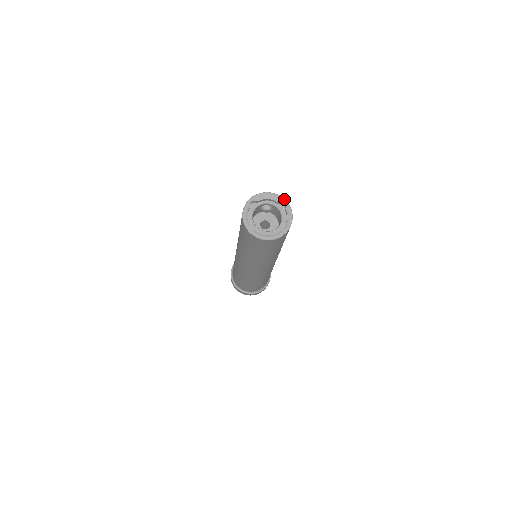
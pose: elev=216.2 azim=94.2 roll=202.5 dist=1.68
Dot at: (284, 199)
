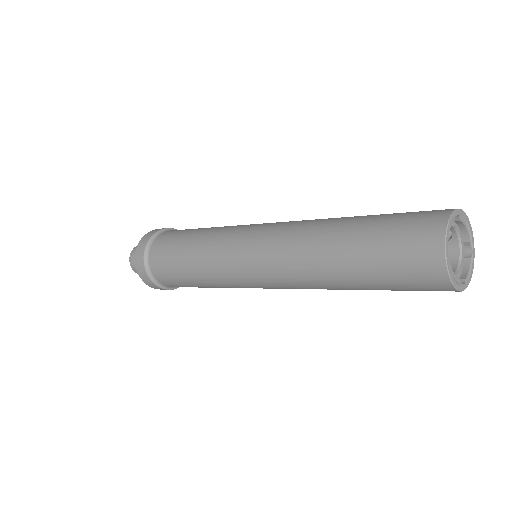
Dot at: occluded
